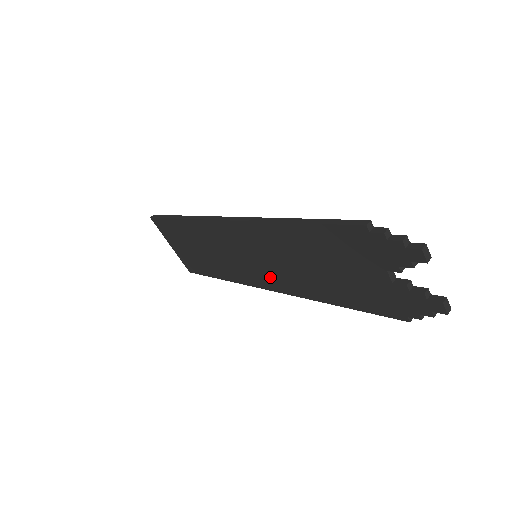
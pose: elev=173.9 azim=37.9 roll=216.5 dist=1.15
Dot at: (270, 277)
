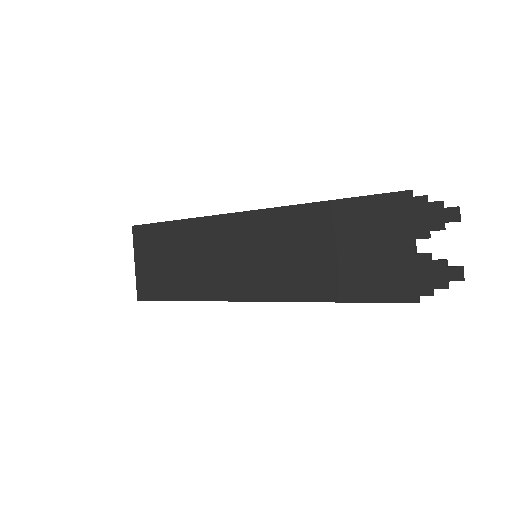
Dot at: (262, 280)
